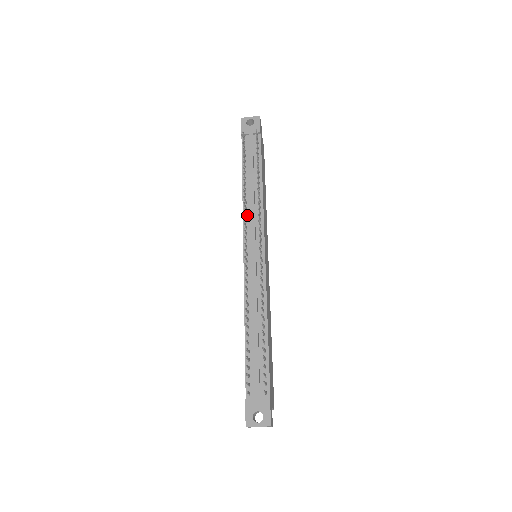
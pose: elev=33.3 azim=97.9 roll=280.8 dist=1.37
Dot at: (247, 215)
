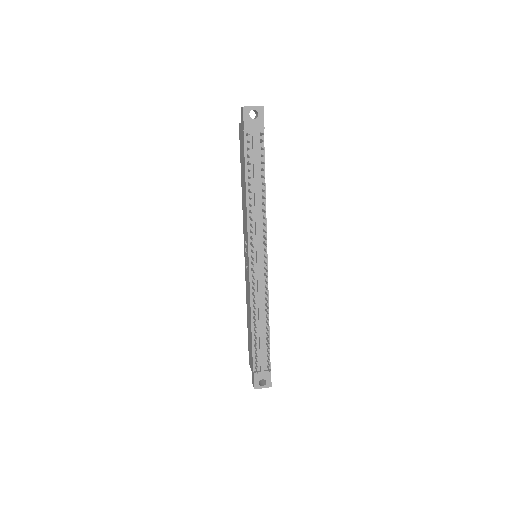
Dot at: (251, 224)
